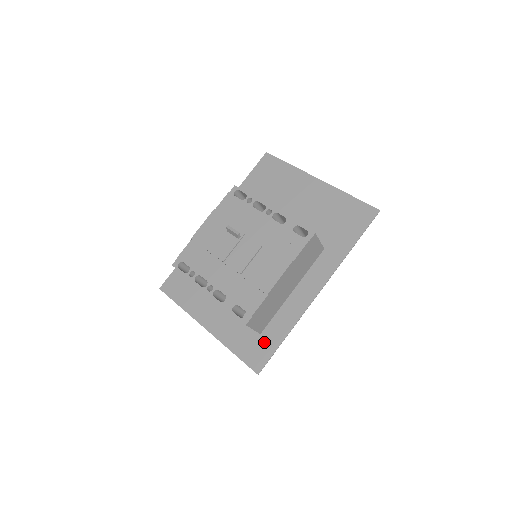
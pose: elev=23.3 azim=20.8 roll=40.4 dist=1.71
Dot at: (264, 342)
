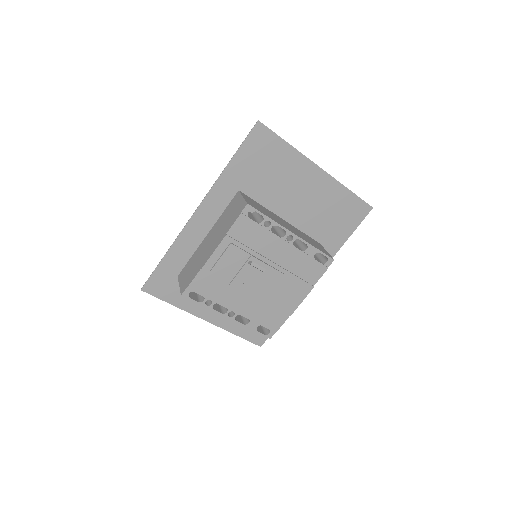
Dot at: occluded
